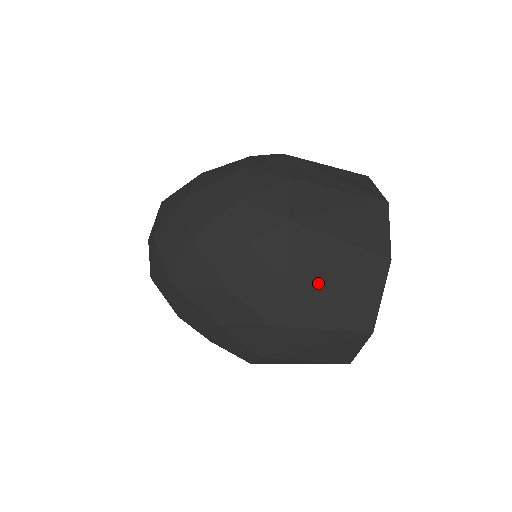
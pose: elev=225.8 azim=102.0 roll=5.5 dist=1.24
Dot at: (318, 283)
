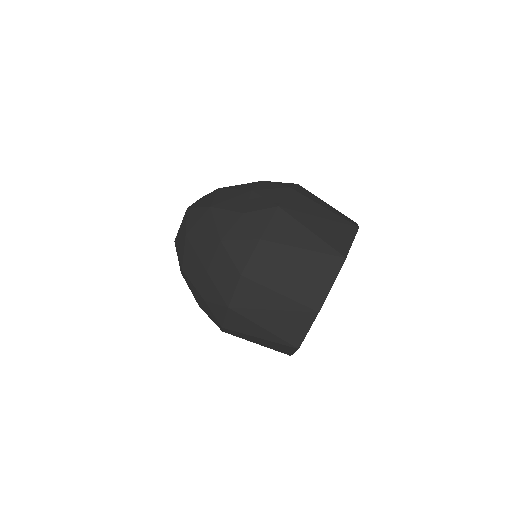
Dot at: (285, 253)
